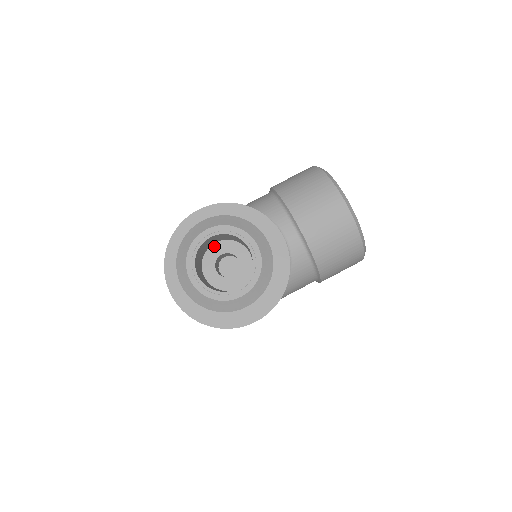
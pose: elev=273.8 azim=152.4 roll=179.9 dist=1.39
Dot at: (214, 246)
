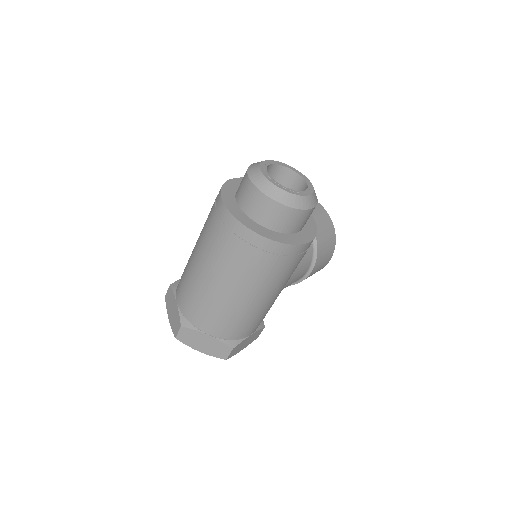
Dot at: occluded
